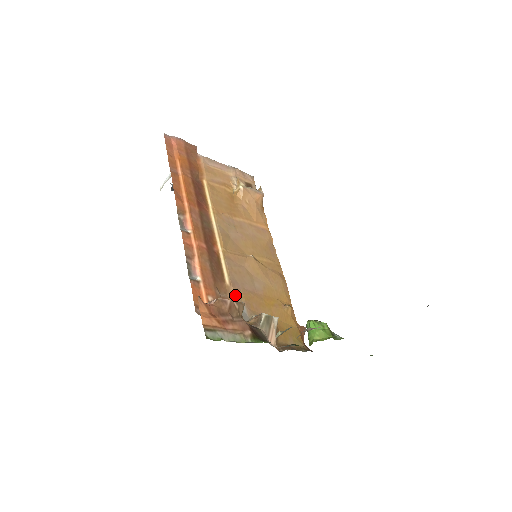
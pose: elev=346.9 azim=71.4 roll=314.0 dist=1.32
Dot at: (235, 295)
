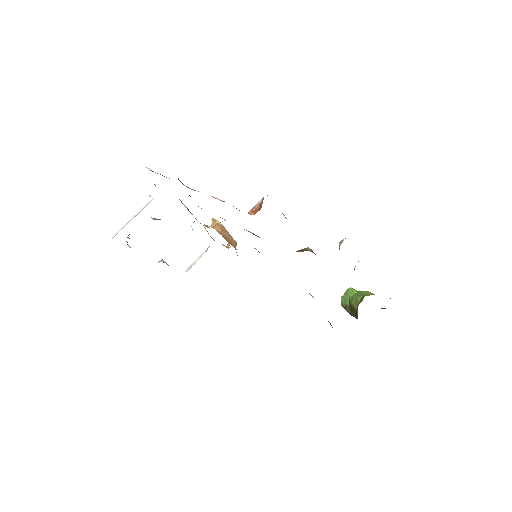
Dot at: occluded
